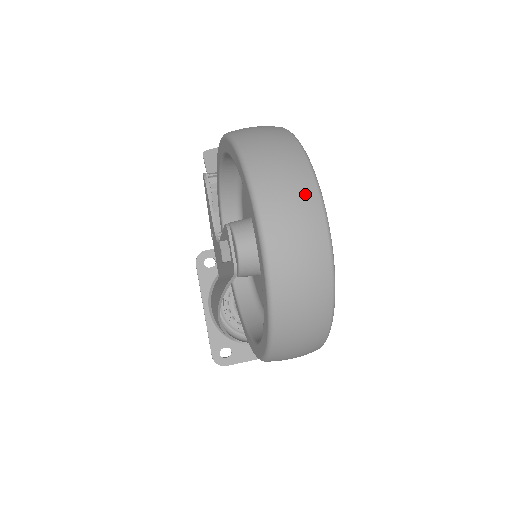
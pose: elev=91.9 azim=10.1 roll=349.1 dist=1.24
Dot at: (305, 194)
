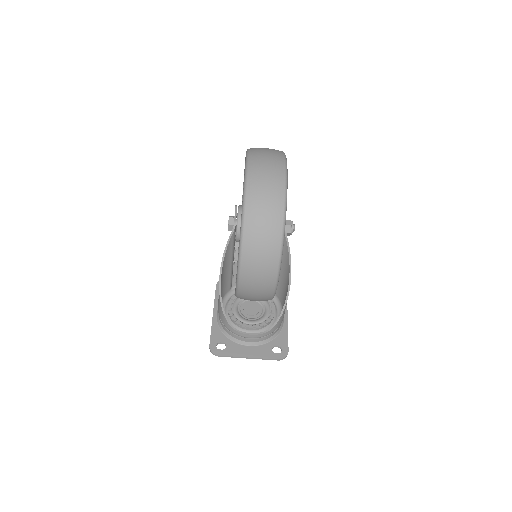
Dot at: (276, 155)
